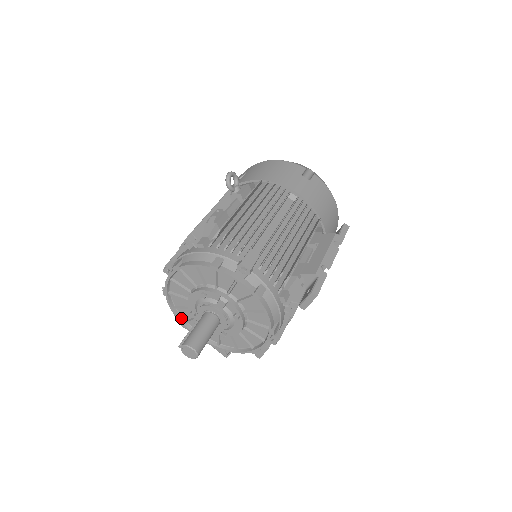
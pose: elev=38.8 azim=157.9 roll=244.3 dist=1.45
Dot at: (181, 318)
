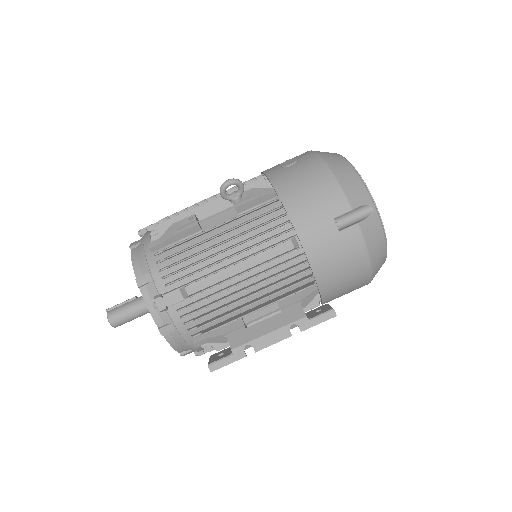
Dot at: occluded
